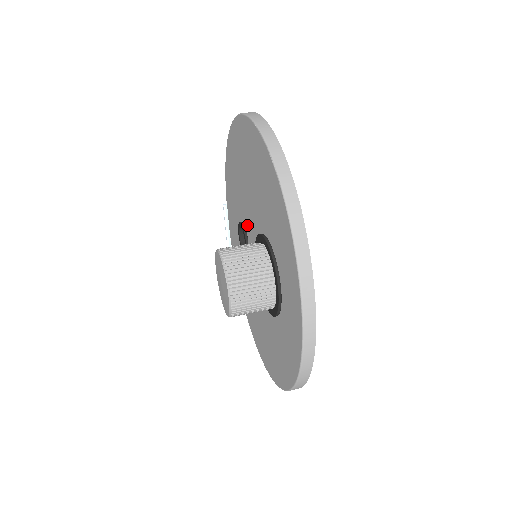
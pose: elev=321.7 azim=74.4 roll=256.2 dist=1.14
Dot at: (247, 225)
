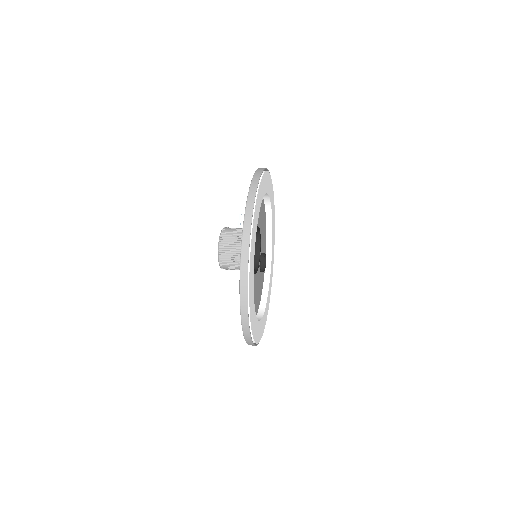
Dot at: occluded
